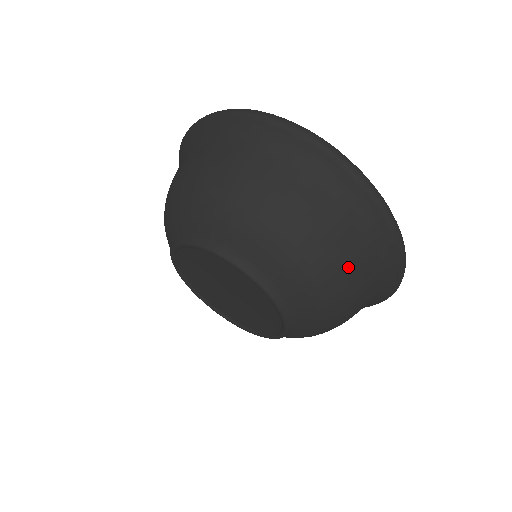
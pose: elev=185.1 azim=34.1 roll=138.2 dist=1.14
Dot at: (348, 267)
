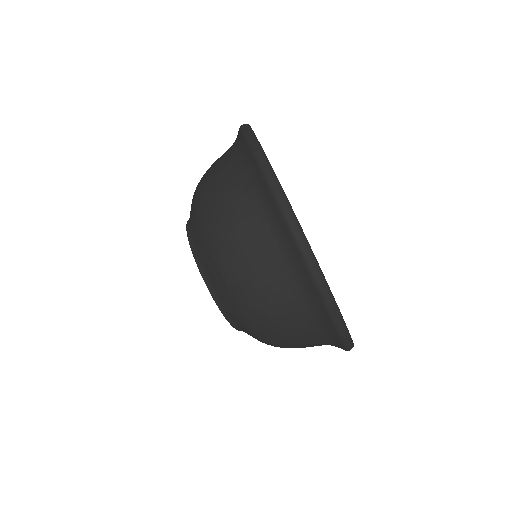
Dot at: (272, 309)
